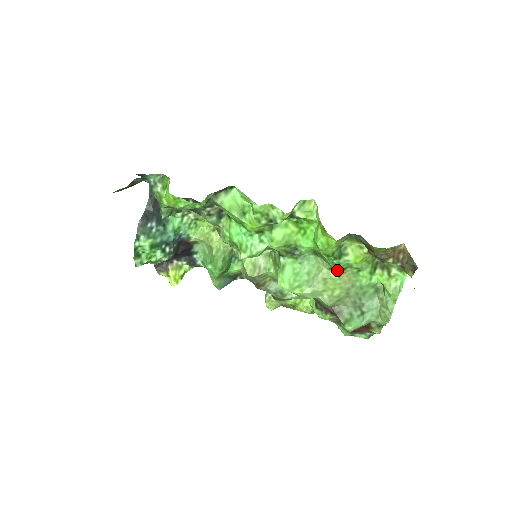
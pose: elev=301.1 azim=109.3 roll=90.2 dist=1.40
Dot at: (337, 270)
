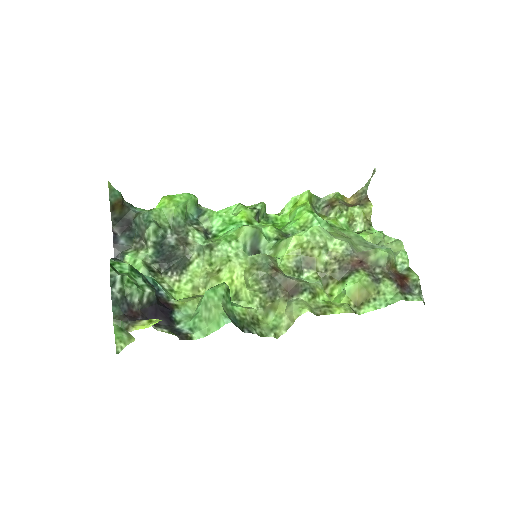
Dot at: (328, 228)
